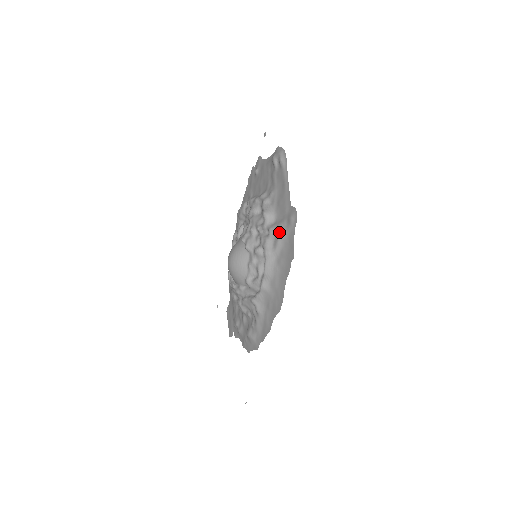
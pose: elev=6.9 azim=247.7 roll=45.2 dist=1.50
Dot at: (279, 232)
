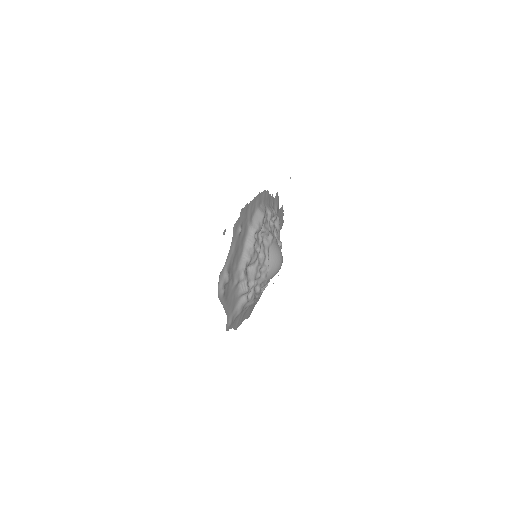
Dot at: occluded
